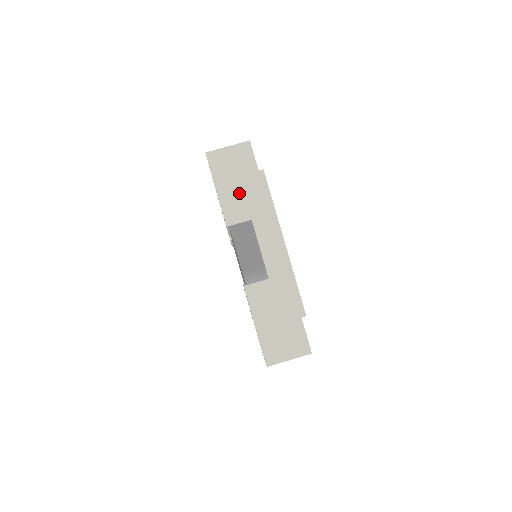
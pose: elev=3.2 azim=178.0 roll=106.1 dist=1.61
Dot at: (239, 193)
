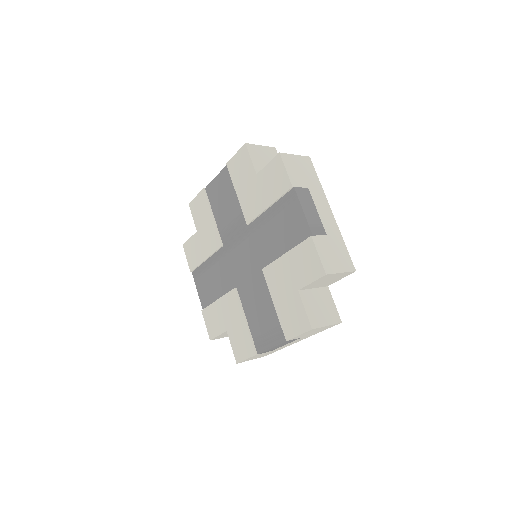
Dot at: (297, 166)
